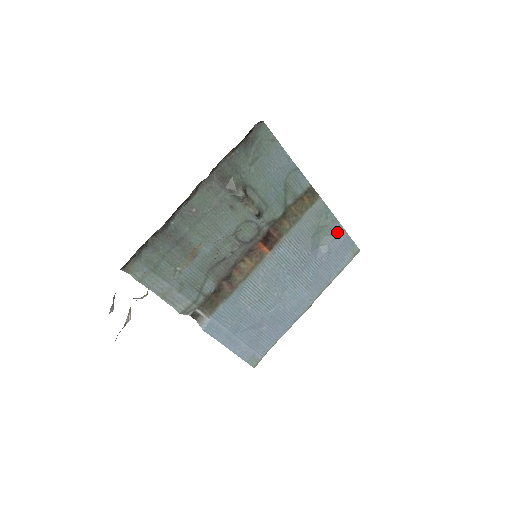
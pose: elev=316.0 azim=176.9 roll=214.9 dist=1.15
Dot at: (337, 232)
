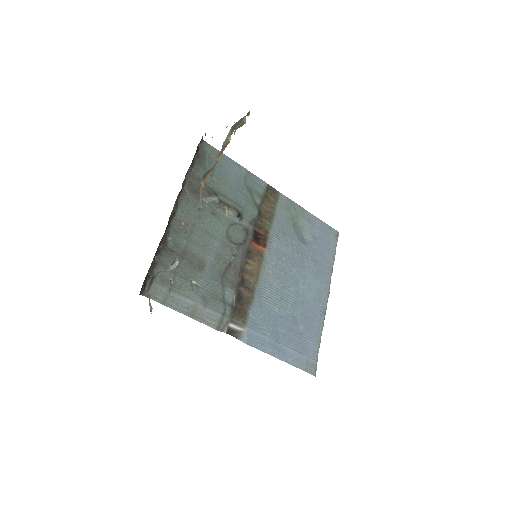
Dot at: (311, 220)
